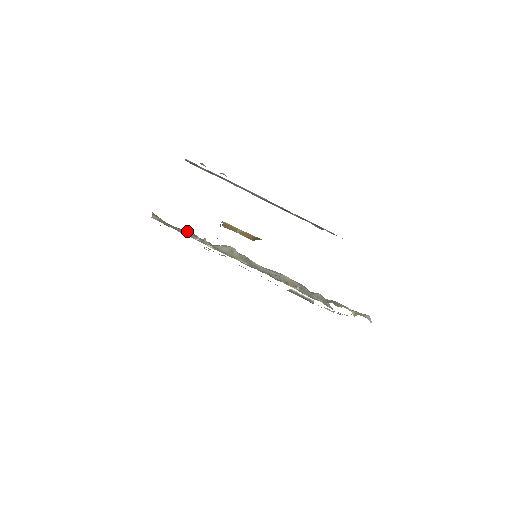
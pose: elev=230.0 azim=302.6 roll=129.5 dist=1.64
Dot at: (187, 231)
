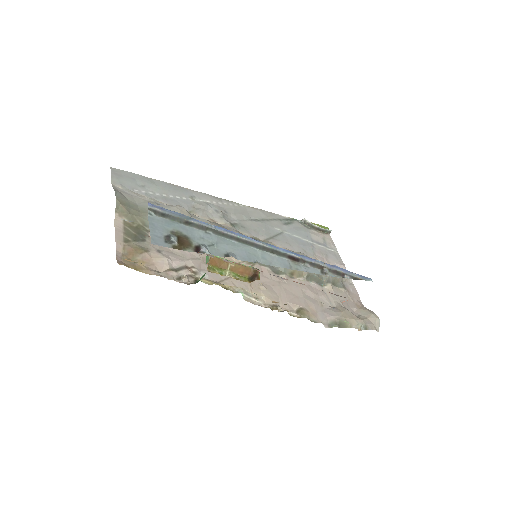
Dot at: occluded
